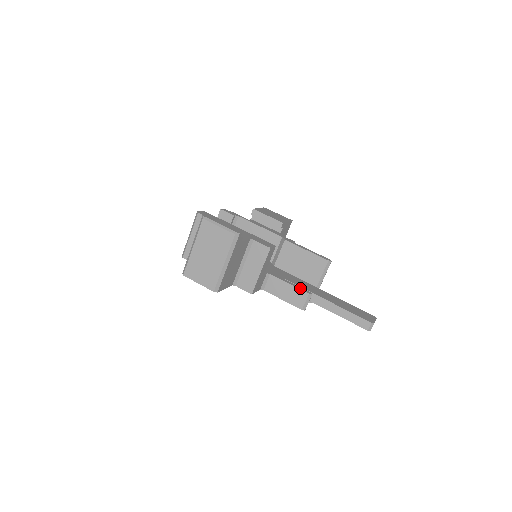
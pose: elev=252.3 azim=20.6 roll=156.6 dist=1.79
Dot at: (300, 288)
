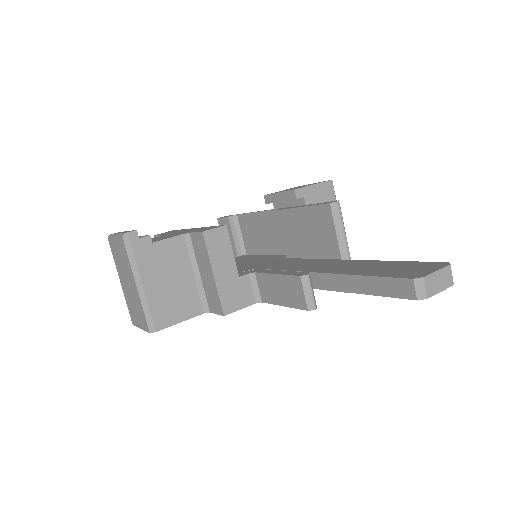
Dot at: (291, 273)
